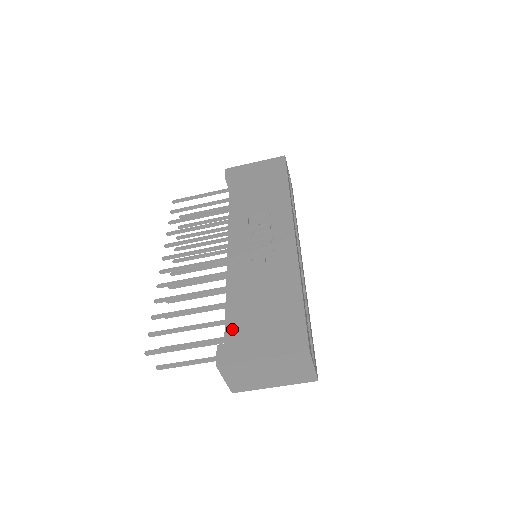
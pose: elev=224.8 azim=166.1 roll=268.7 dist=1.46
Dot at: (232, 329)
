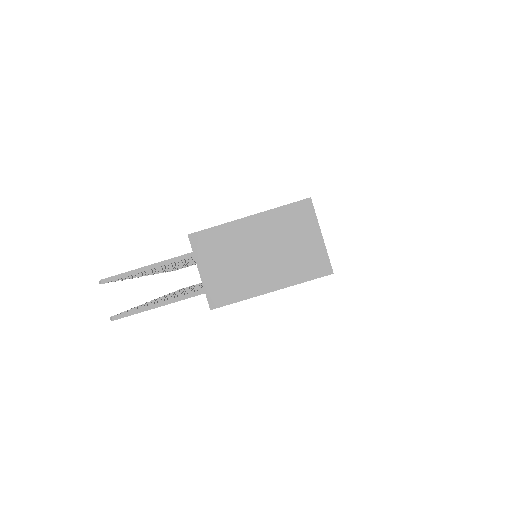
Dot at: occluded
